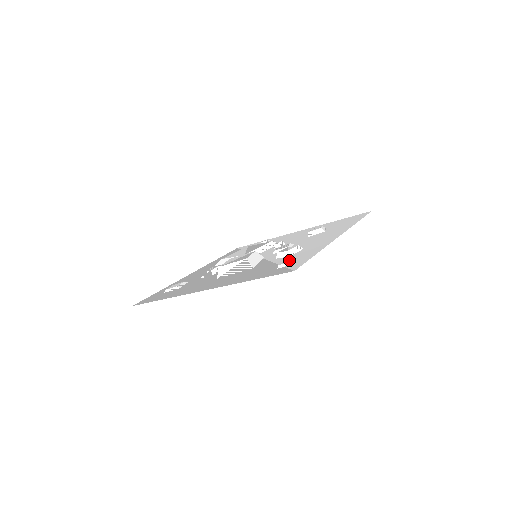
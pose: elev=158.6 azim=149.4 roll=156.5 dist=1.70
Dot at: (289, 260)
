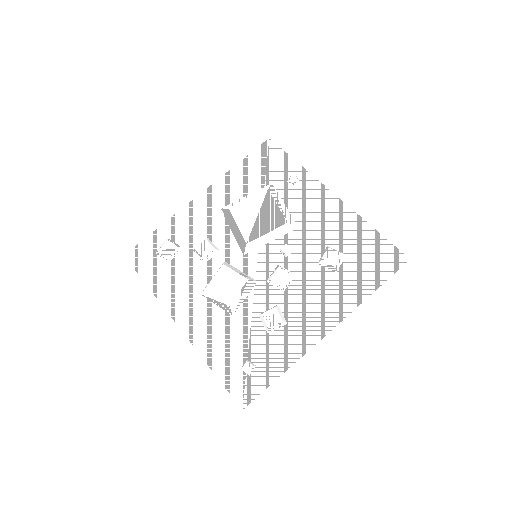
Dot at: (259, 354)
